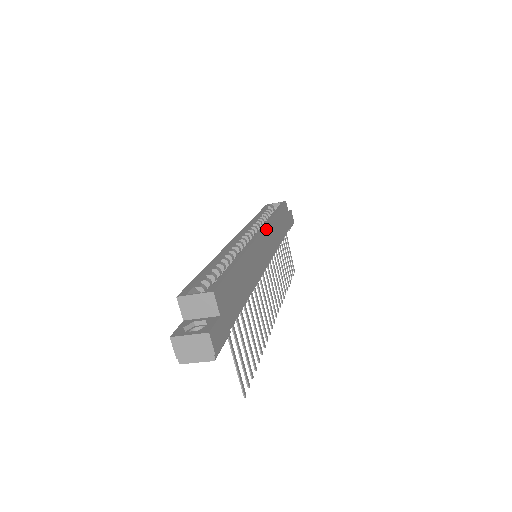
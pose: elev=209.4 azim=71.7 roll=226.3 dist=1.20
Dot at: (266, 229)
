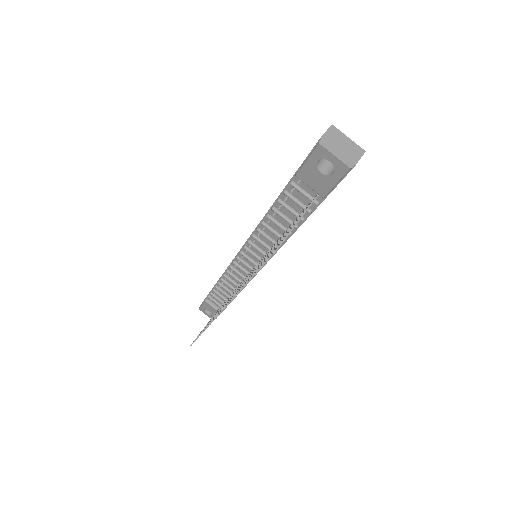
Dot at: occluded
